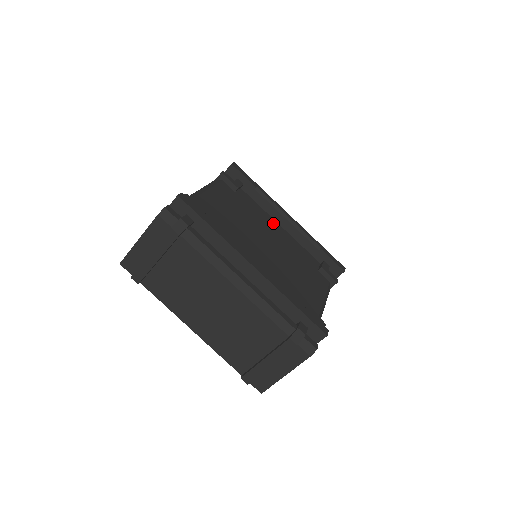
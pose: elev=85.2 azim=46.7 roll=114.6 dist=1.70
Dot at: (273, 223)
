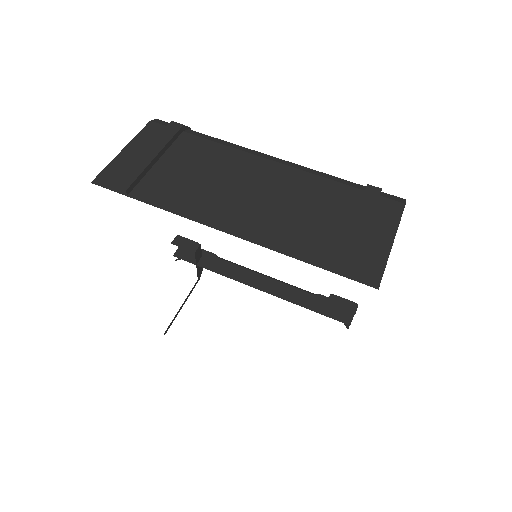
Dot at: occluded
